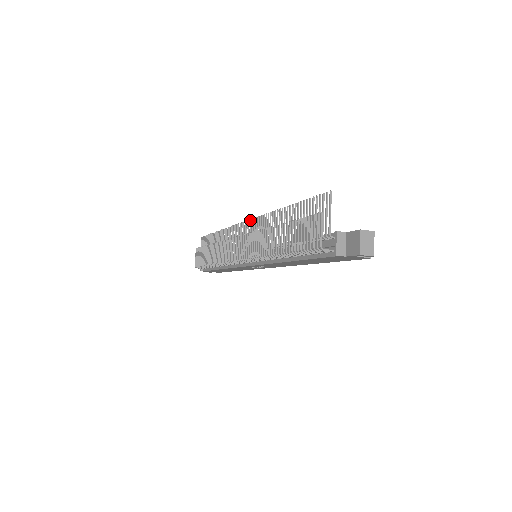
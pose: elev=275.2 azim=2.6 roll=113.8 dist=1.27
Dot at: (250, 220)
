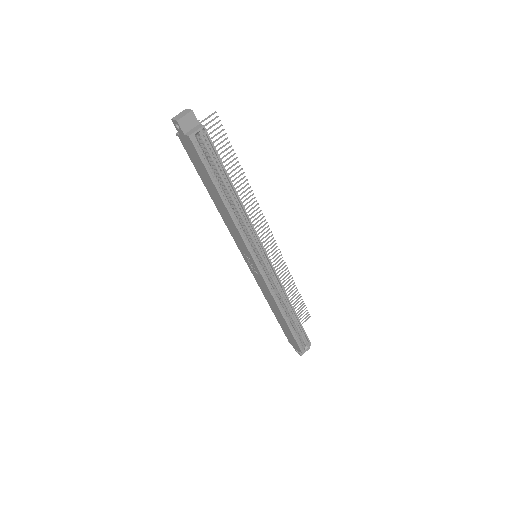
Dot at: (267, 226)
